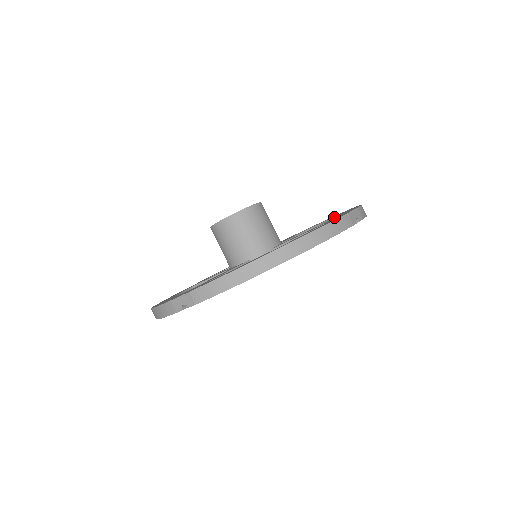
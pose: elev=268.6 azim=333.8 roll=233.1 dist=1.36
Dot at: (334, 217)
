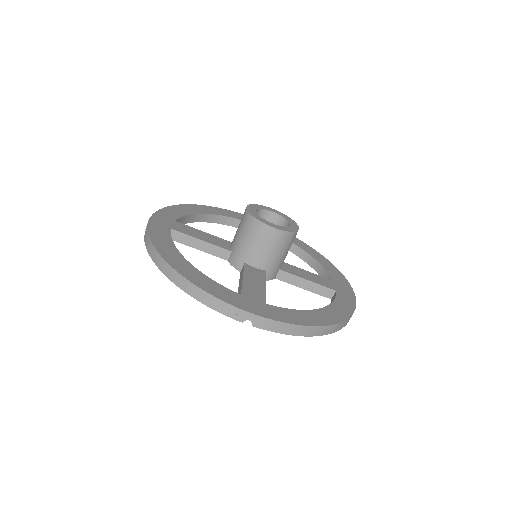
Dot at: (319, 308)
